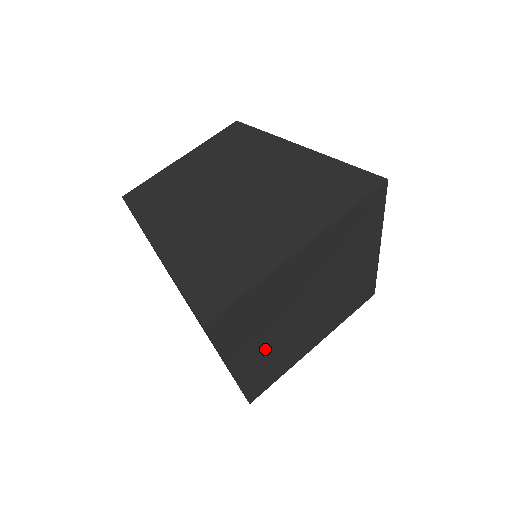
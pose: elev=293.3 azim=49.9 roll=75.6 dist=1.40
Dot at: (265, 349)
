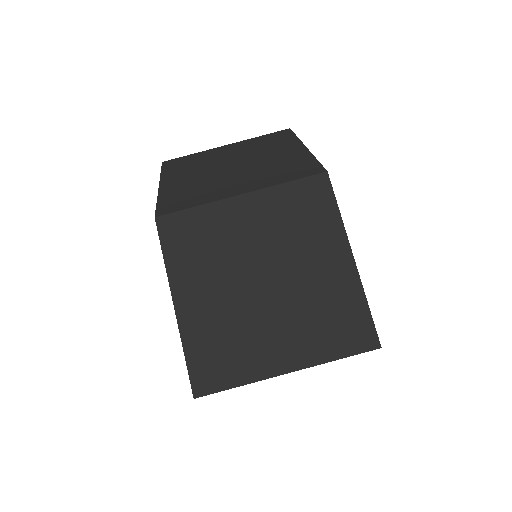
Dot at: occluded
